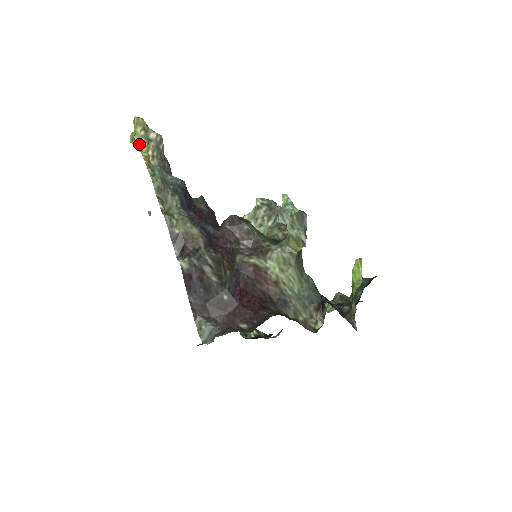
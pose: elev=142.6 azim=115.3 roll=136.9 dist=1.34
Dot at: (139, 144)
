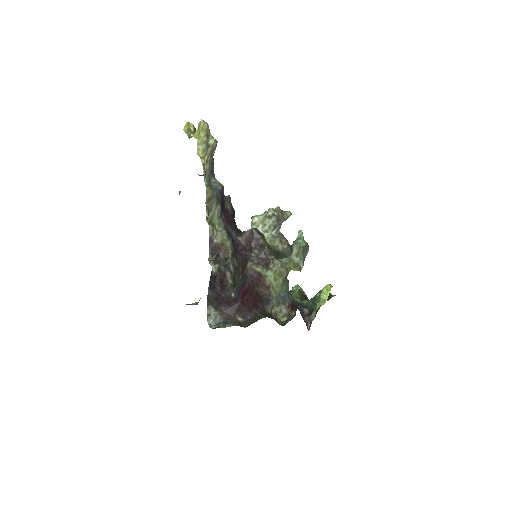
Dot at: (199, 148)
